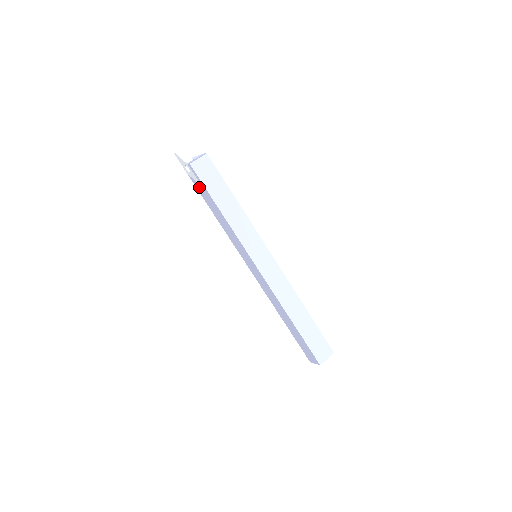
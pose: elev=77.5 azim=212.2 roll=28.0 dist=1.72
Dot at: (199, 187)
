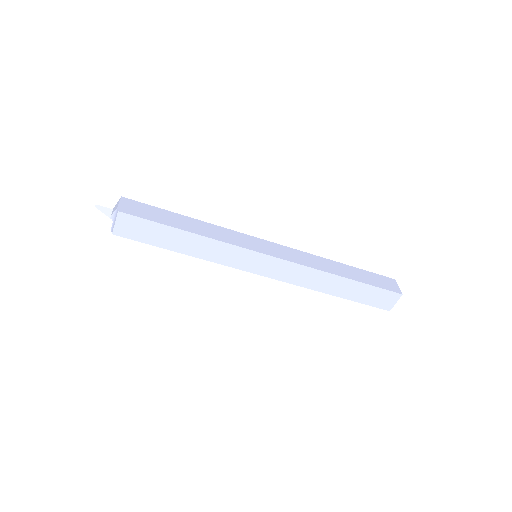
Dot at: occluded
